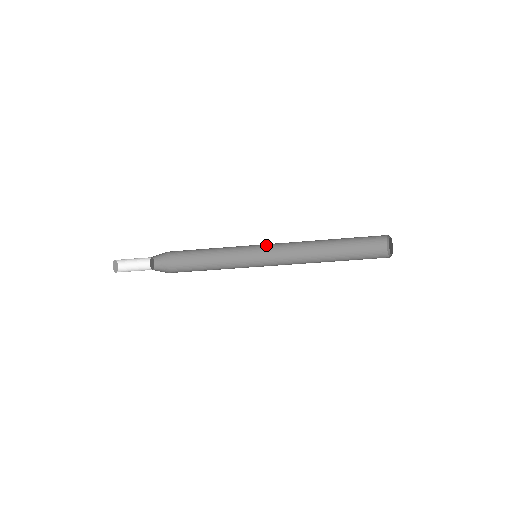
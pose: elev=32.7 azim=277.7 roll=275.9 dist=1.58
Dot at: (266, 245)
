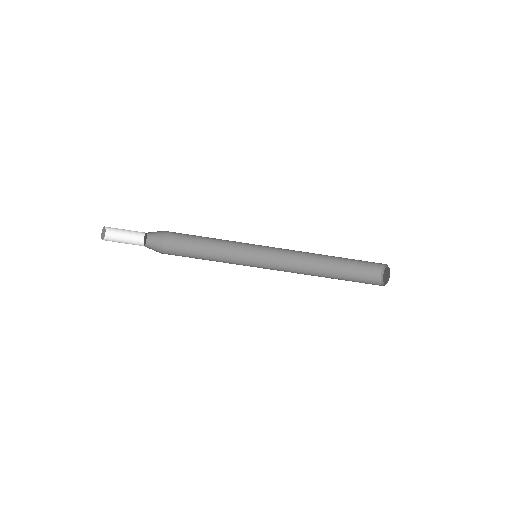
Dot at: (267, 248)
